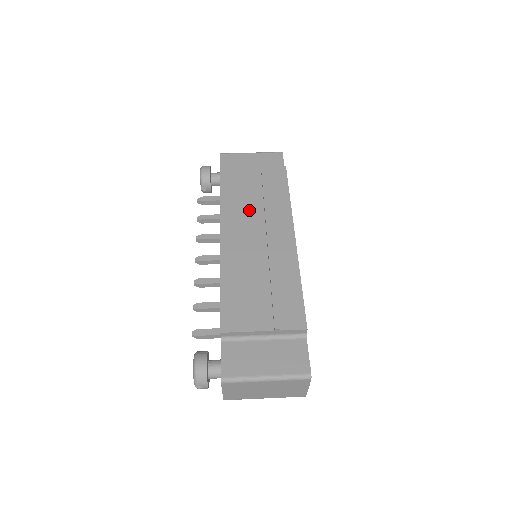
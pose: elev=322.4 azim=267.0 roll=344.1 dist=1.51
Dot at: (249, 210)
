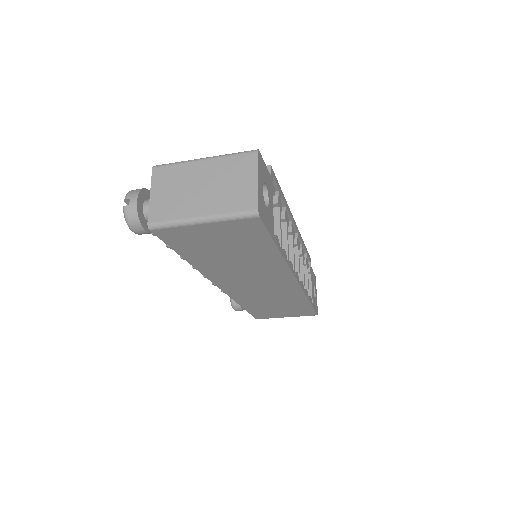
Dot at: occluded
